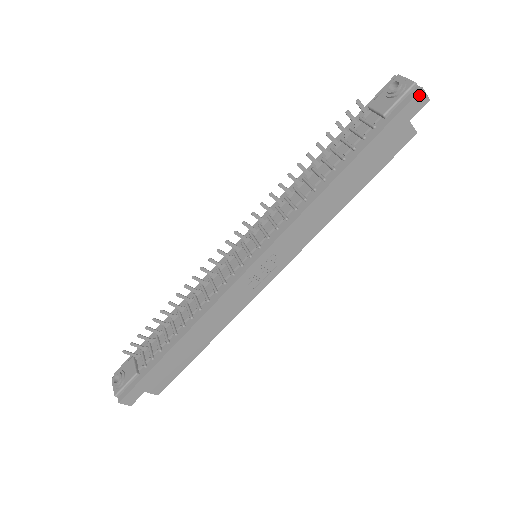
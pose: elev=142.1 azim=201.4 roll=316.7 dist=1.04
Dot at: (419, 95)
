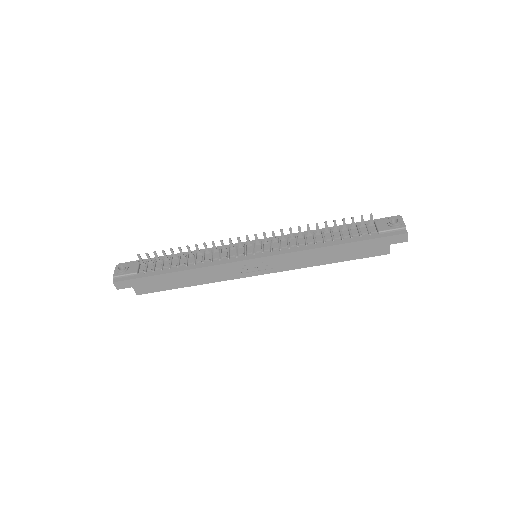
Dot at: (403, 235)
